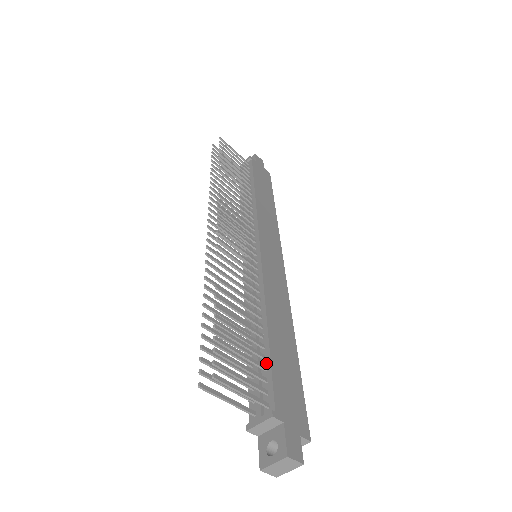
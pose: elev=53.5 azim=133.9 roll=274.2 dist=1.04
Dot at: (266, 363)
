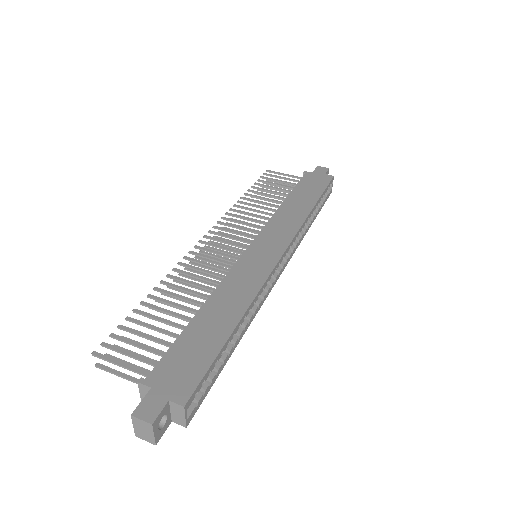
Dot at: (177, 342)
